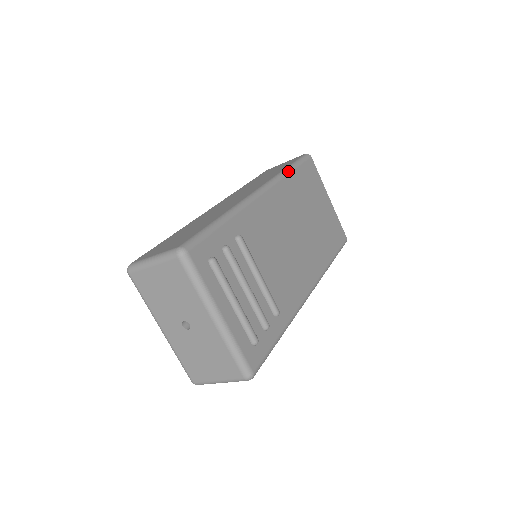
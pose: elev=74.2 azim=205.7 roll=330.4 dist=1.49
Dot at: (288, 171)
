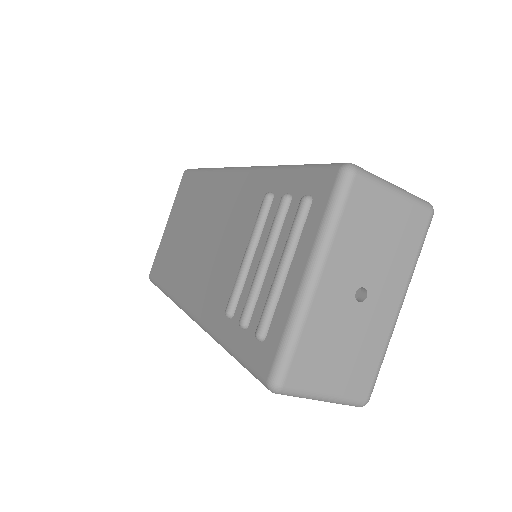
Dot at: occluded
